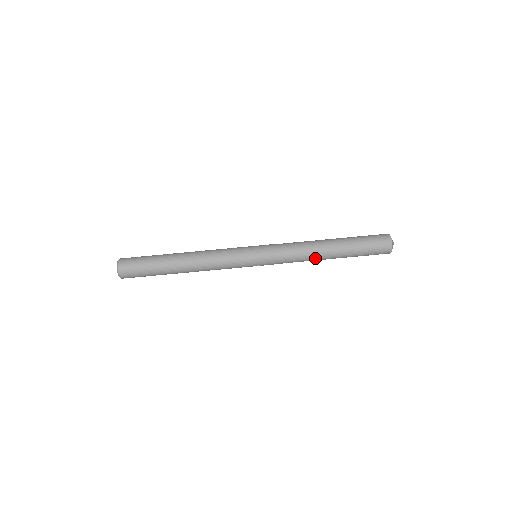
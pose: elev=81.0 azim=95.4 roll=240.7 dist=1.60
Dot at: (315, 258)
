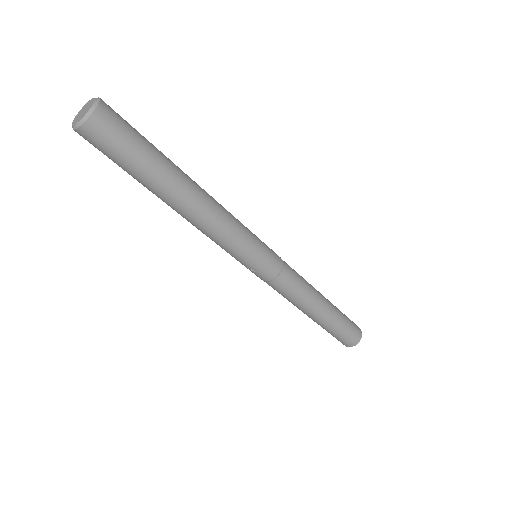
Dot at: (304, 306)
